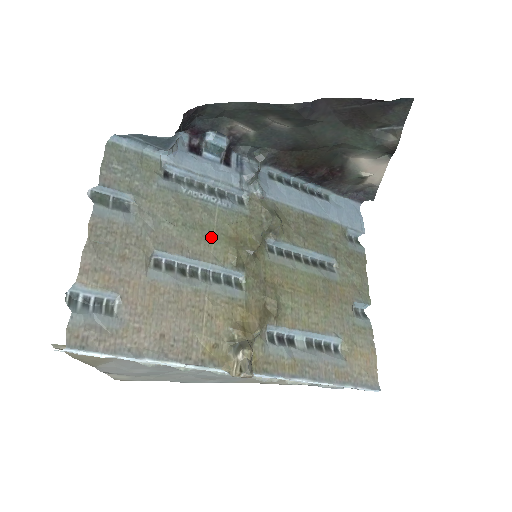
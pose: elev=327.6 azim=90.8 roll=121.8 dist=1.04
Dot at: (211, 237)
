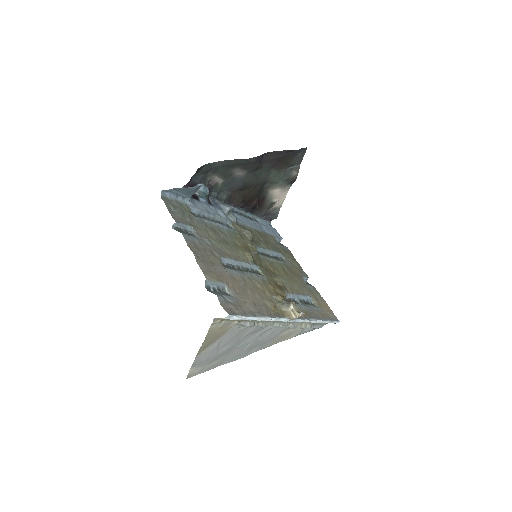
Dot at: (234, 247)
